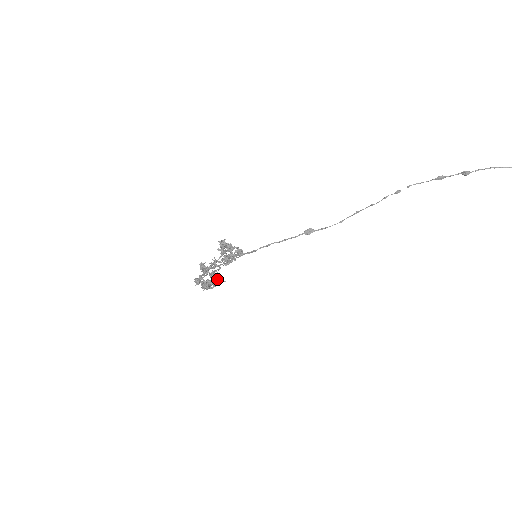
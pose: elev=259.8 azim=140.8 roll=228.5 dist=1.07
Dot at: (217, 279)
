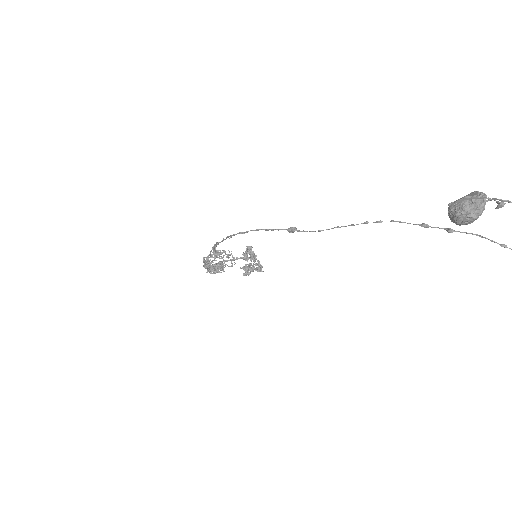
Dot at: (219, 264)
